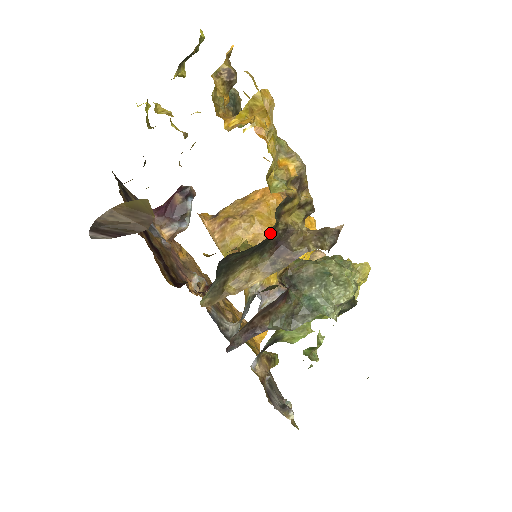
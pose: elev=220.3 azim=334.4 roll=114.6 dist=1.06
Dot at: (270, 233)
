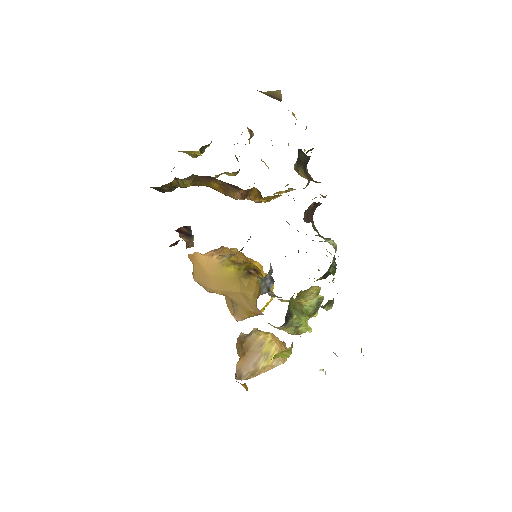
Dot at: (252, 260)
